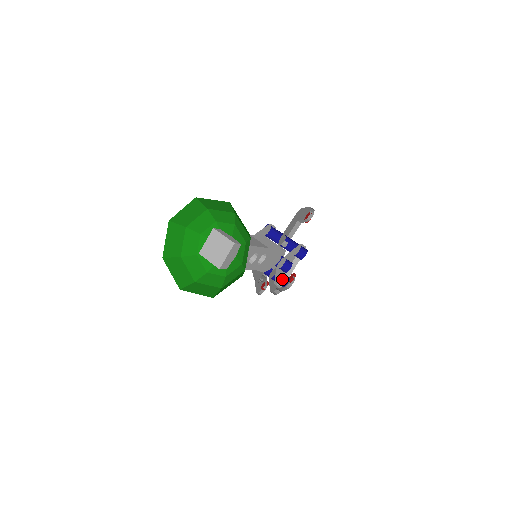
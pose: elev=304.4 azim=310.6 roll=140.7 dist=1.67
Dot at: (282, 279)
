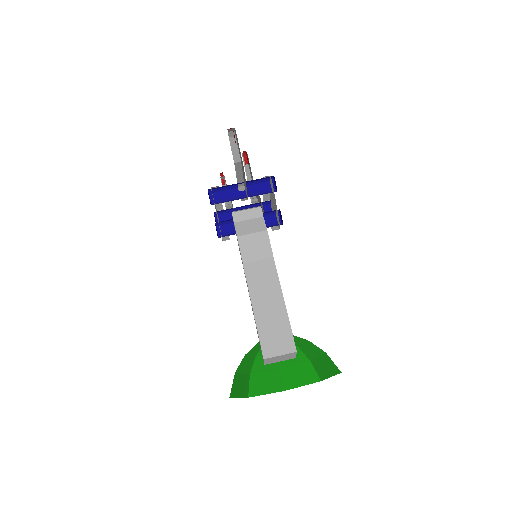
Dot at: (265, 203)
